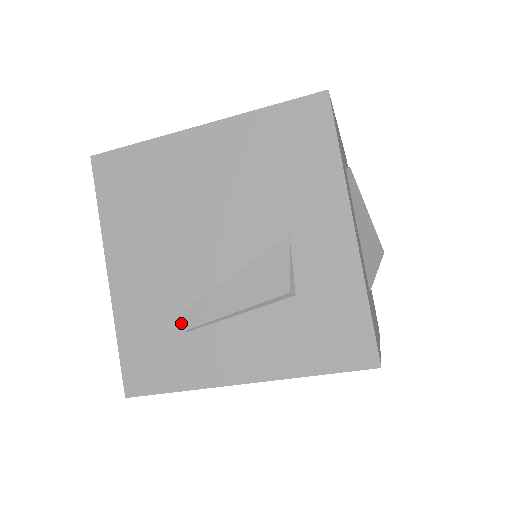
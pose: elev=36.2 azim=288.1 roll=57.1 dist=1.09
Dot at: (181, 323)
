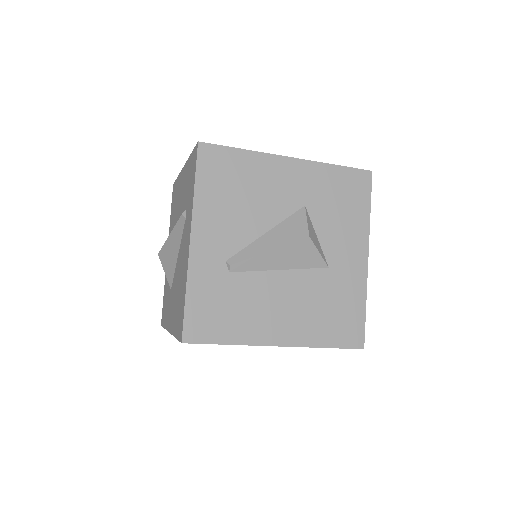
Dot at: occluded
